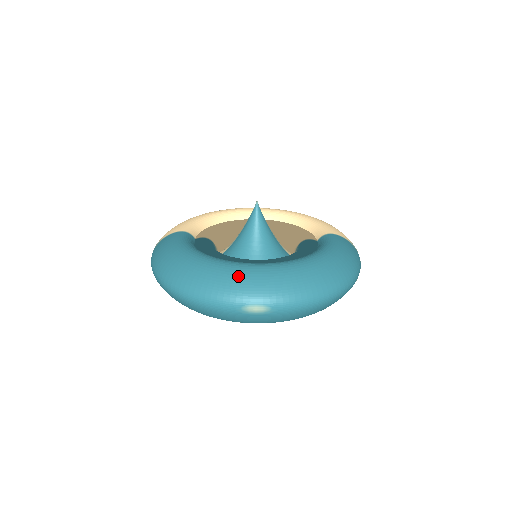
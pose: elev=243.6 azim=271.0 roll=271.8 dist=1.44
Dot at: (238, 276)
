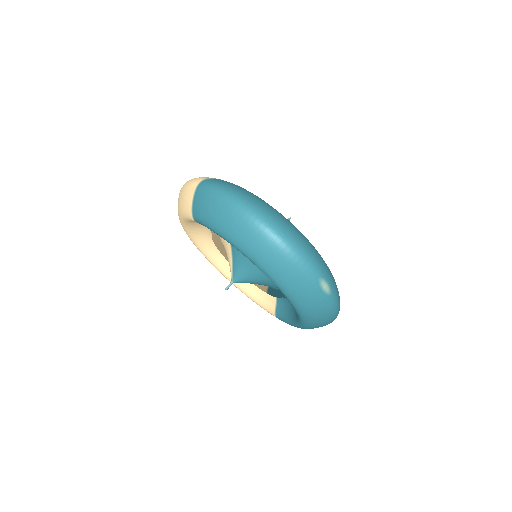
Dot at: occluded
